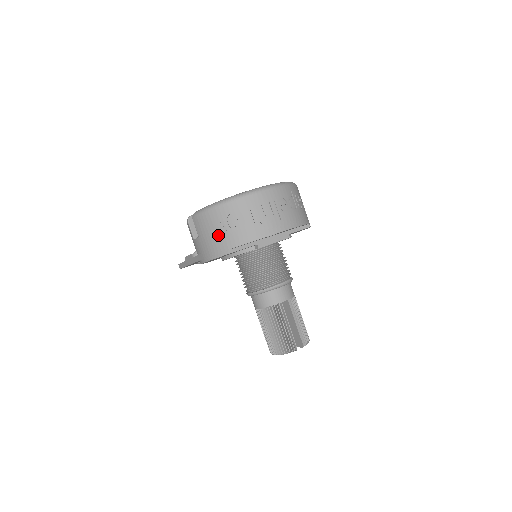
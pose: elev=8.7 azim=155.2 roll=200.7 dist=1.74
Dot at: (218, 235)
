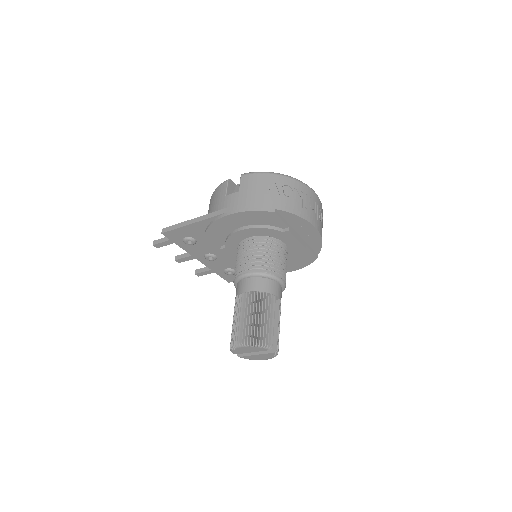
Dot at: (267, 194)
